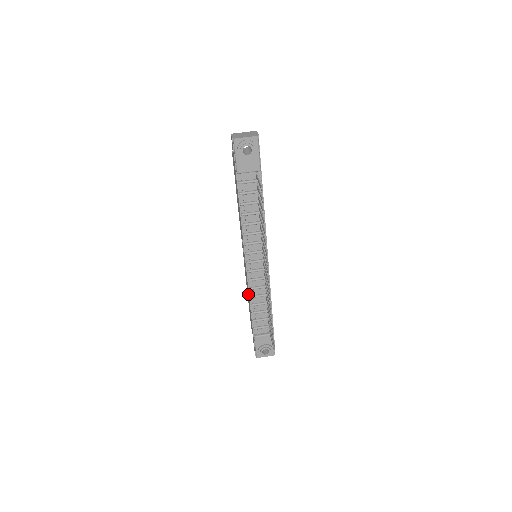
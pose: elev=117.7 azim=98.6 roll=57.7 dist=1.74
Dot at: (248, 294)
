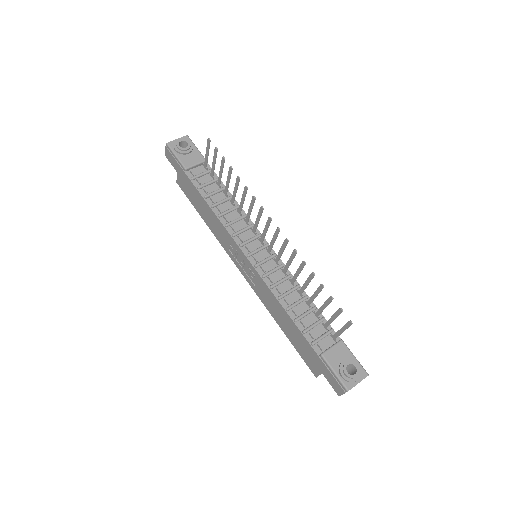
Dot at: (276, 305)
